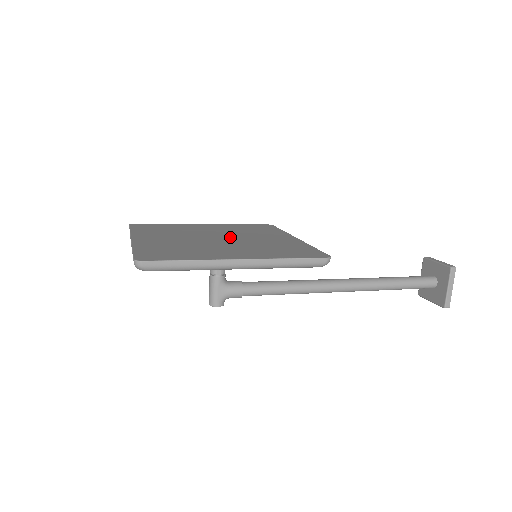
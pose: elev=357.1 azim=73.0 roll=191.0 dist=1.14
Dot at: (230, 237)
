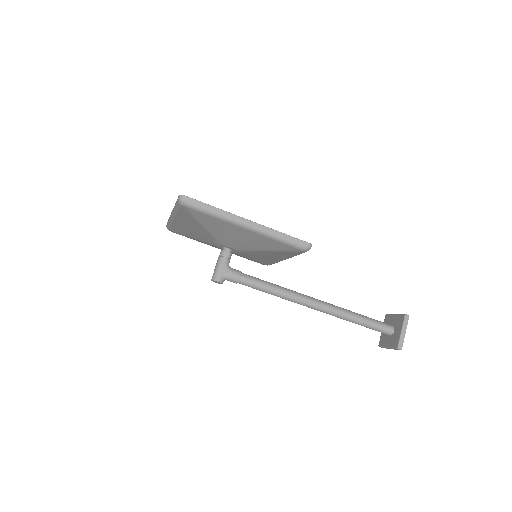
Dot at: occluded
